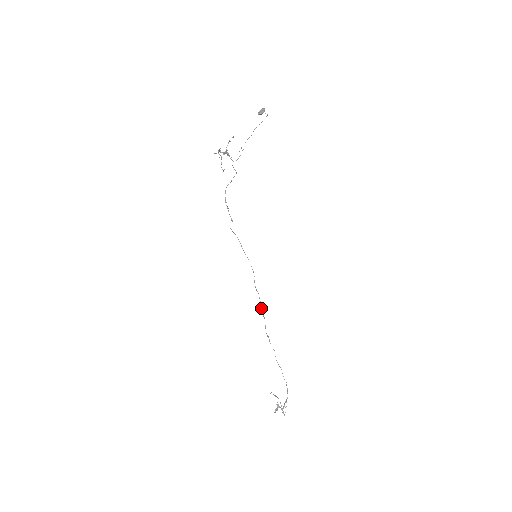
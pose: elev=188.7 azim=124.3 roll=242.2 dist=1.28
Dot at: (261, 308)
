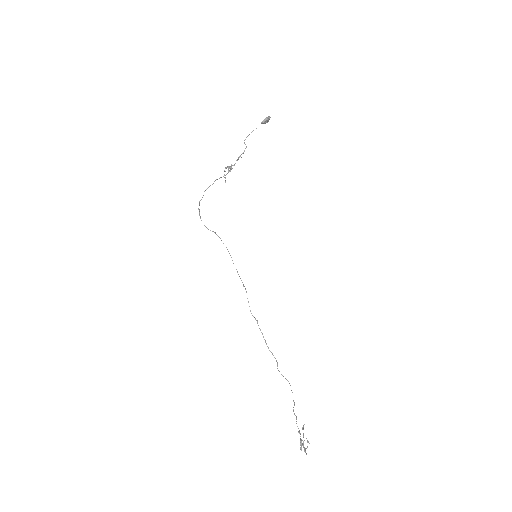
Dot at: occluded
